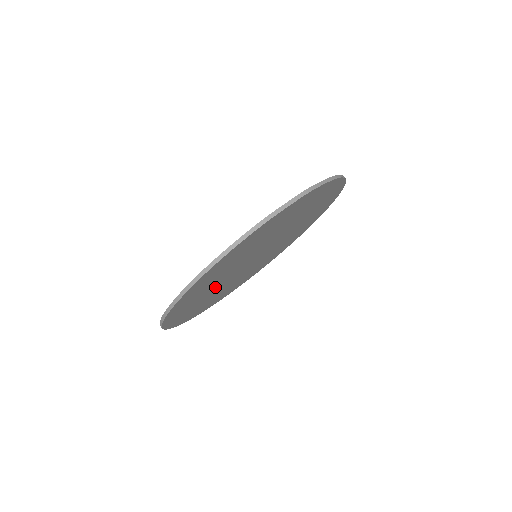
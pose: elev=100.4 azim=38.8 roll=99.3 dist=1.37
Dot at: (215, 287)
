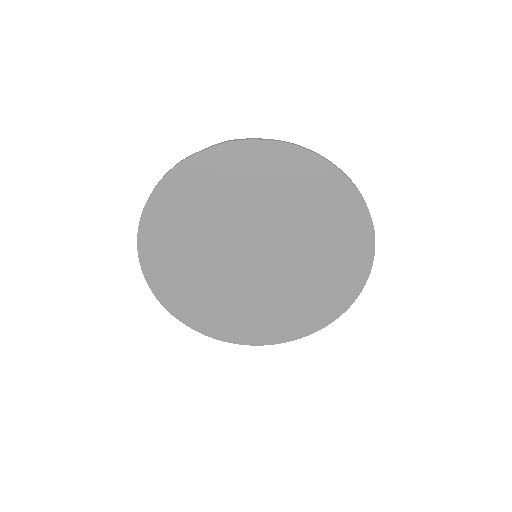
Dot at: (209, 276)
